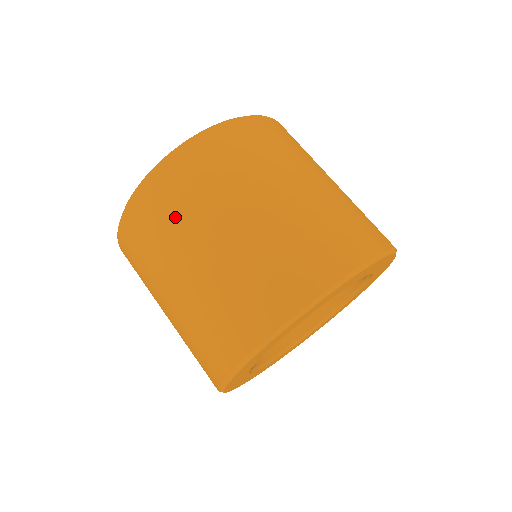
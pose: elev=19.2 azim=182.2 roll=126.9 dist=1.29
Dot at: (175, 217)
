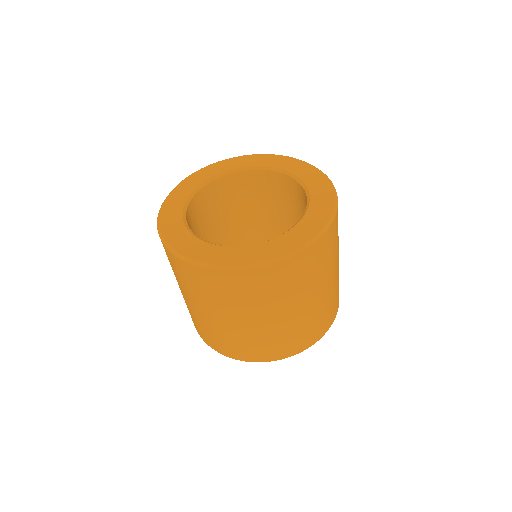
Dot at: (301, 284)
